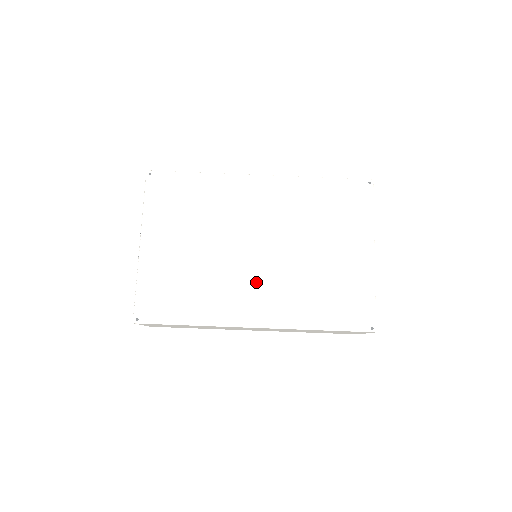
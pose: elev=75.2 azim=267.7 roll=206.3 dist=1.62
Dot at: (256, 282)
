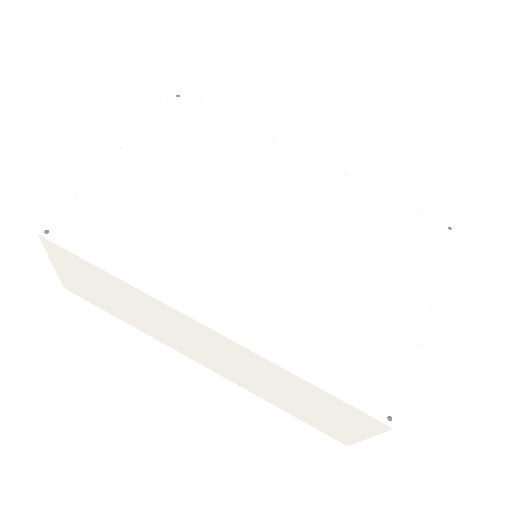
Dot at: (242, 268)
